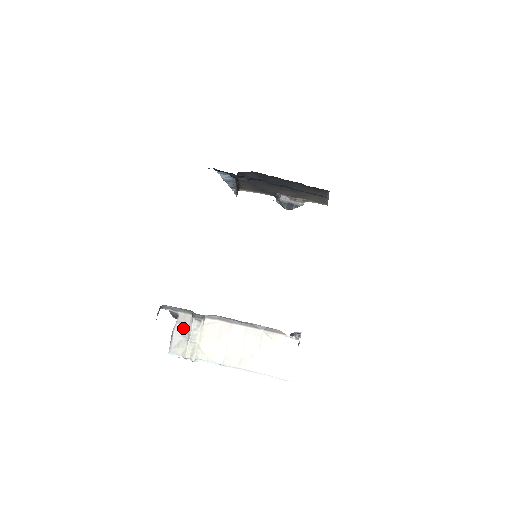
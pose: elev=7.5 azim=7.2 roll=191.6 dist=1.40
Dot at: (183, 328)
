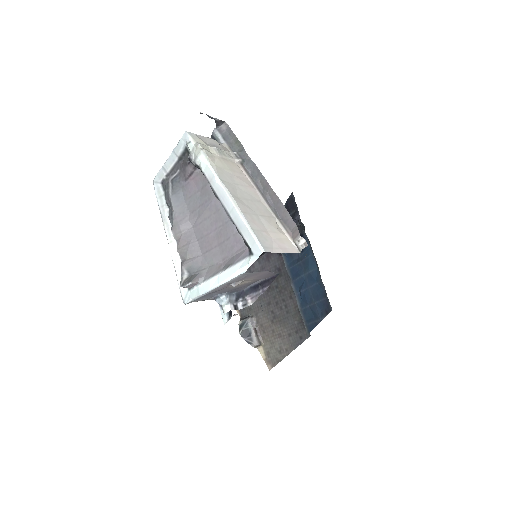
Dot at: (217, 146)
